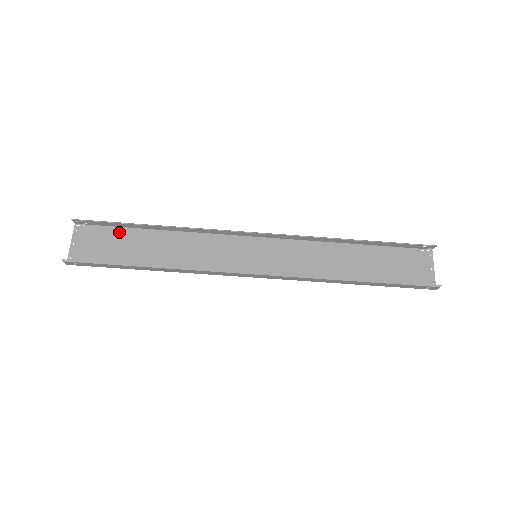
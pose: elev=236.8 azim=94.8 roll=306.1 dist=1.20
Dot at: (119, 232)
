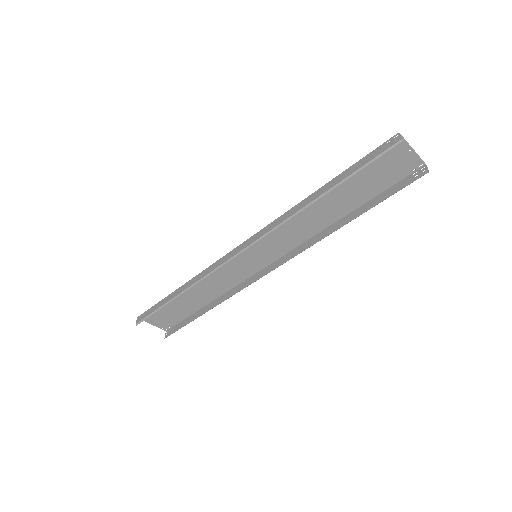
Dot at: occluded
